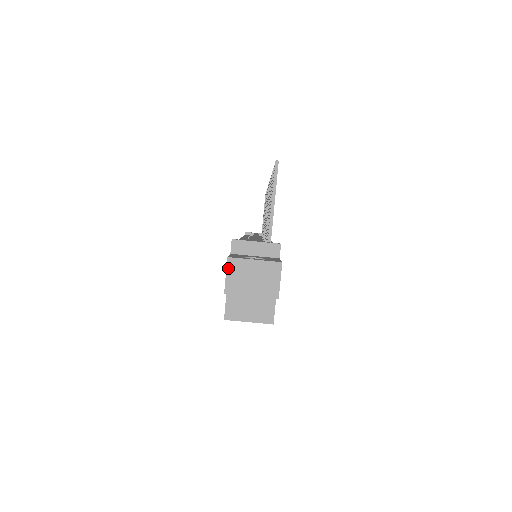
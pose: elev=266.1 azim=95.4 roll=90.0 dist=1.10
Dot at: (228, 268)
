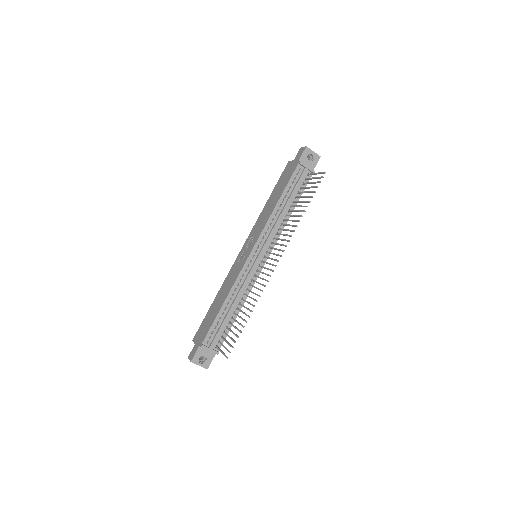
Dot at: (190, 361)
